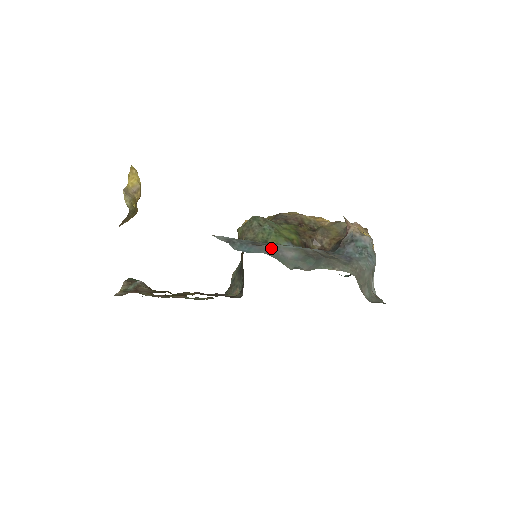
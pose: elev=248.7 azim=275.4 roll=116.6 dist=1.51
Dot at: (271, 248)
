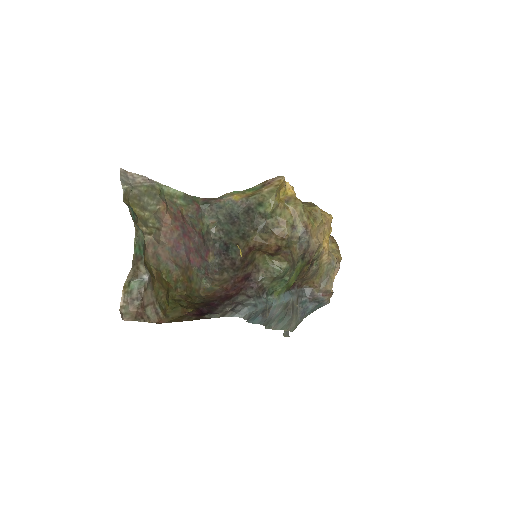
Dot at: (270, 313)
